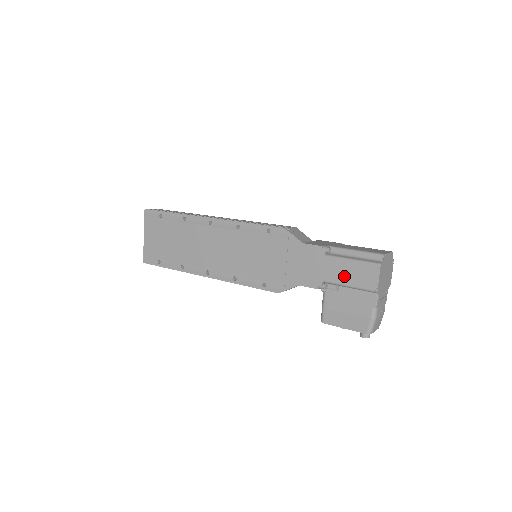
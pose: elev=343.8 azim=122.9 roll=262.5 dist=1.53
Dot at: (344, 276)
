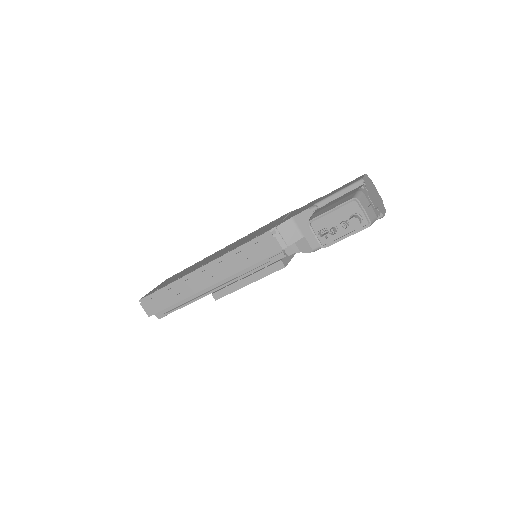
Dot at: (334, 192)
